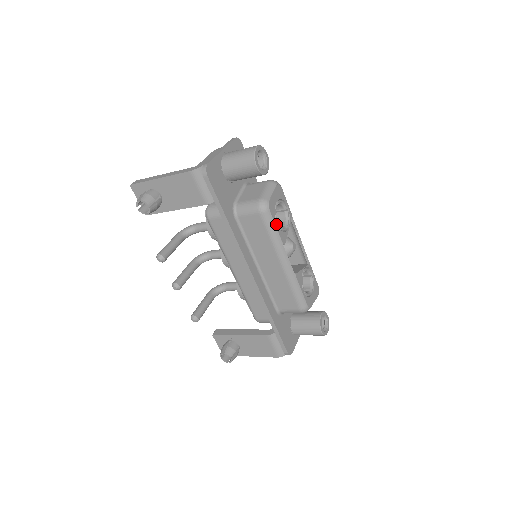
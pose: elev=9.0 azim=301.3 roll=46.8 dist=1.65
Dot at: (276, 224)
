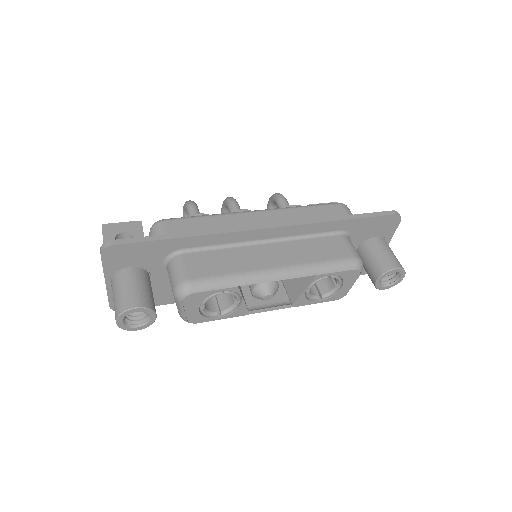
Dot at: (218, 318)
